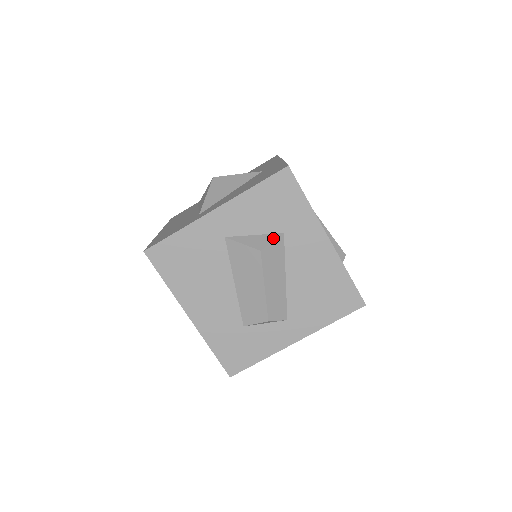
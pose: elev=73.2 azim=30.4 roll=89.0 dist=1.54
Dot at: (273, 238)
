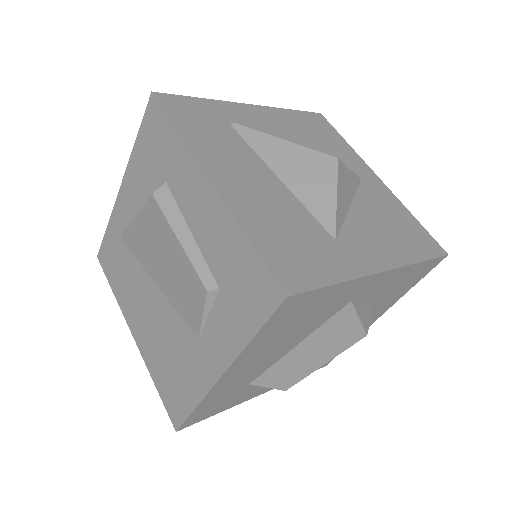
Dot at: (371, 315)
